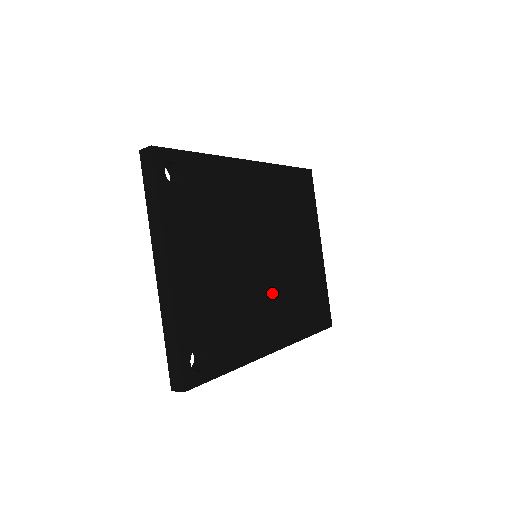
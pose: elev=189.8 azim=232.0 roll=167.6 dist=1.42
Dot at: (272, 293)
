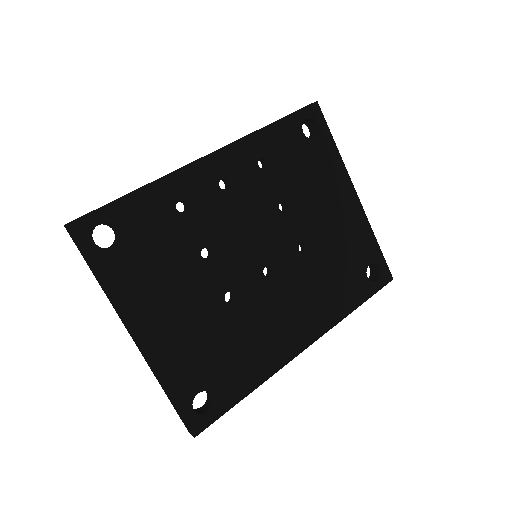
Dot at: (287, 289)
